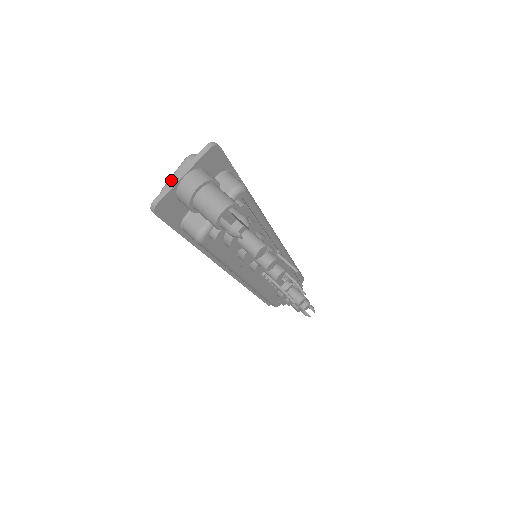
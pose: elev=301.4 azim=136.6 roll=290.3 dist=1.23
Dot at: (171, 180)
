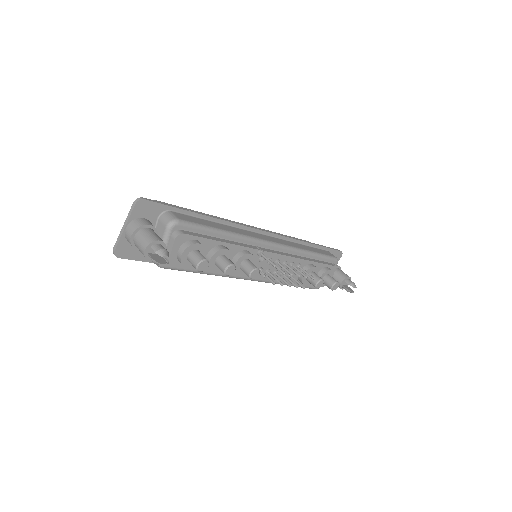
Dot at: occluded
